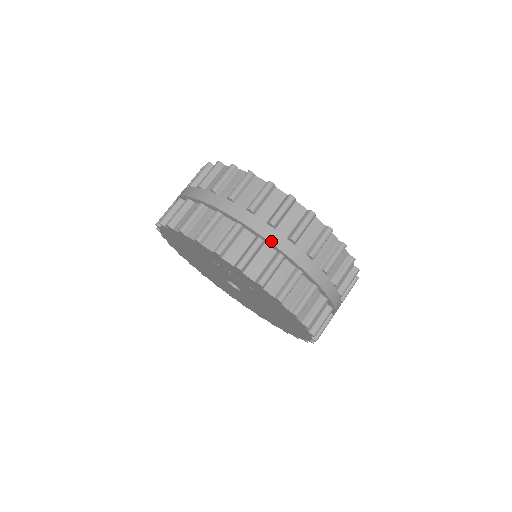
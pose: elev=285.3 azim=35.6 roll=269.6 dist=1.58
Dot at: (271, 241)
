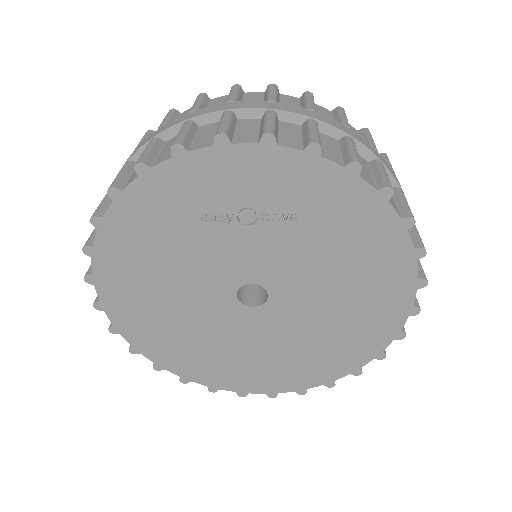
Dot at: (286, 110)
